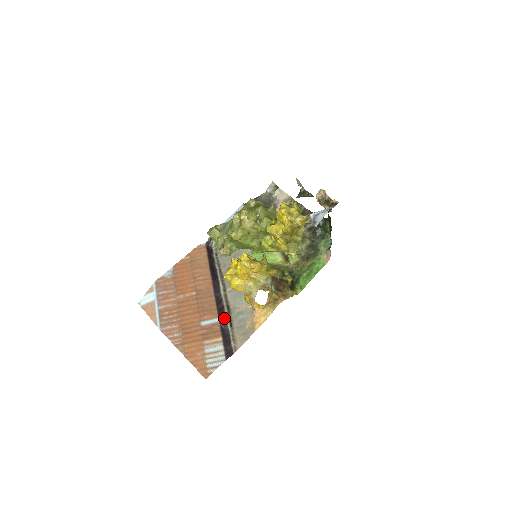
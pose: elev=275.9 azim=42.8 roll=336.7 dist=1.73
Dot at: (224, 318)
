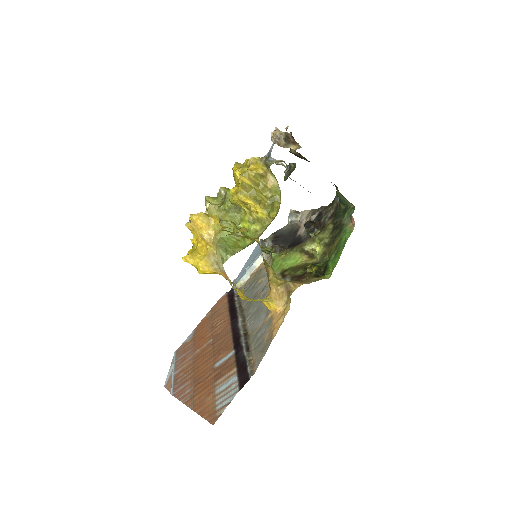
Dot at: (240, 347)
